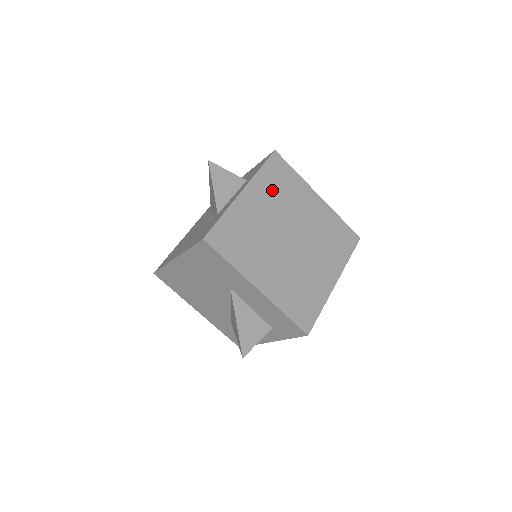
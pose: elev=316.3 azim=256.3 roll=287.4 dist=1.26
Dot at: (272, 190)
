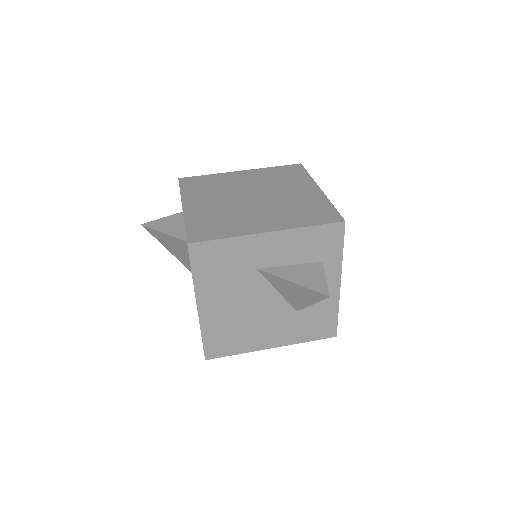
Dot at: (204, 192)
